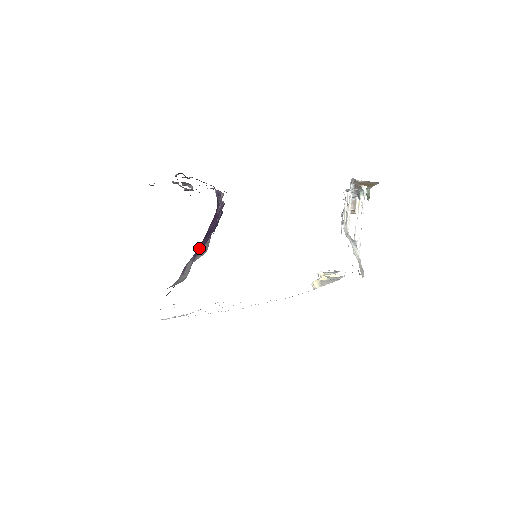
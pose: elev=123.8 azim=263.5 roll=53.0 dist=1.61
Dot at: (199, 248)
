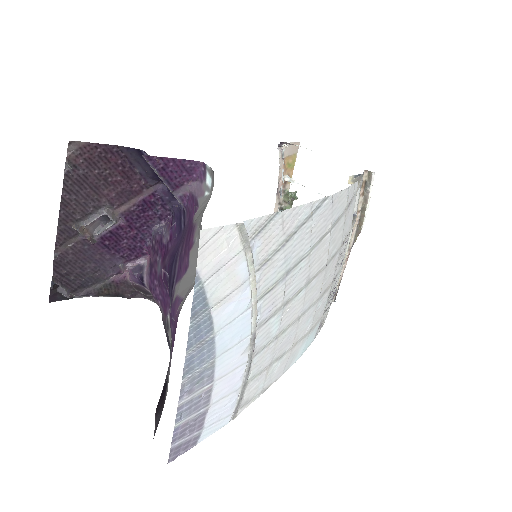
Dot at: (178, 262)
